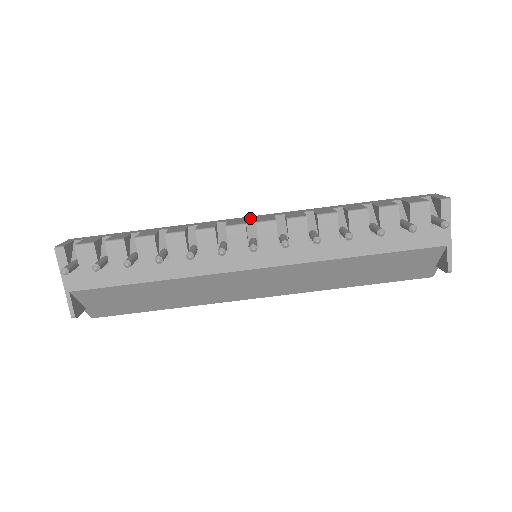
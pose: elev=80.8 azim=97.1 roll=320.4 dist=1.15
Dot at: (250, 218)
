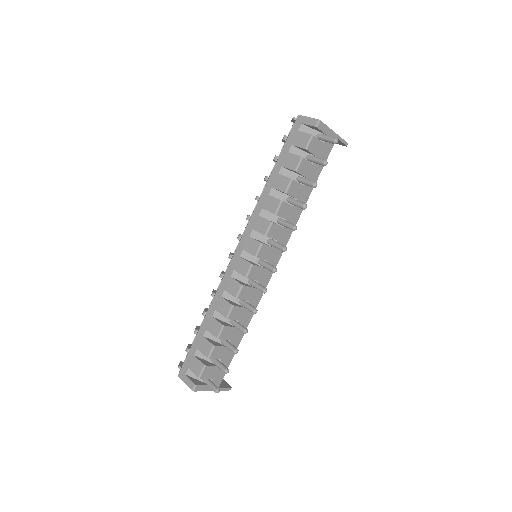
Dot at: (241, 253)
